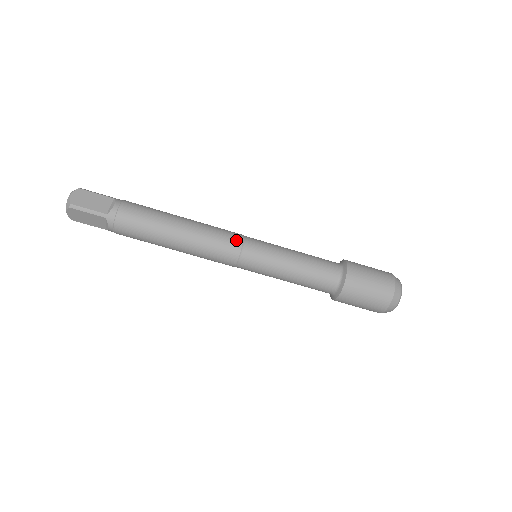
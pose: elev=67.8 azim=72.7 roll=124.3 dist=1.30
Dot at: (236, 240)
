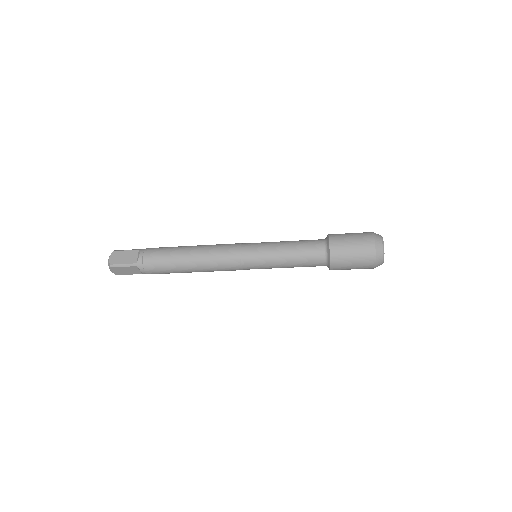
Dot at: (234, 250)
